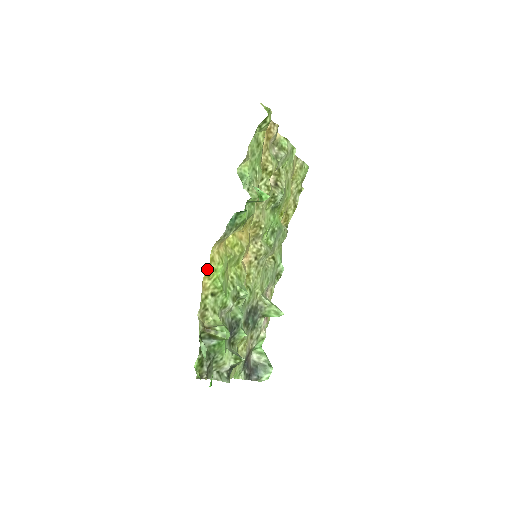
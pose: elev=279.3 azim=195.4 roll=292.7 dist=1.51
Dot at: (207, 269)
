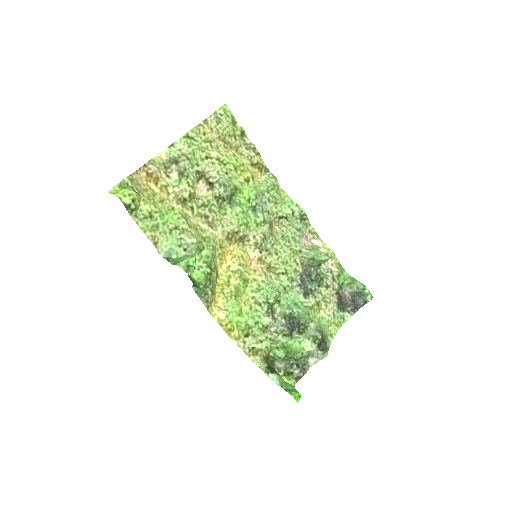
Dot at: (224, 329)
